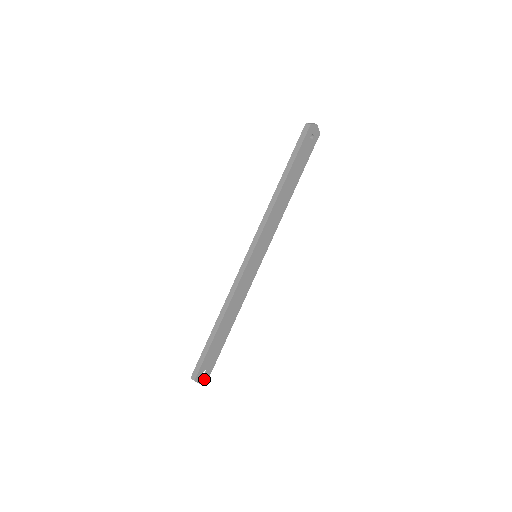
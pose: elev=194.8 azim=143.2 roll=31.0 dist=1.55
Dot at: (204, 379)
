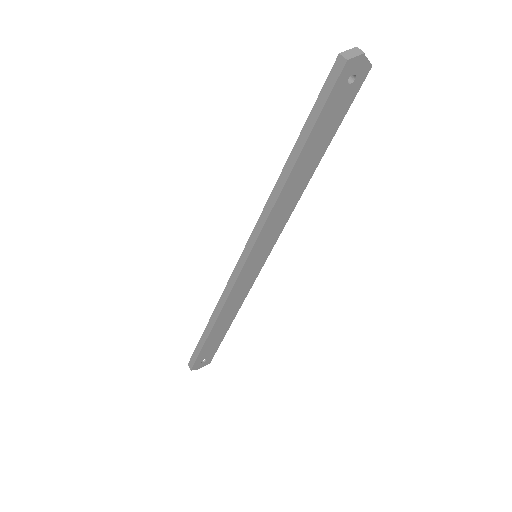
Dot at: (205, 364)
